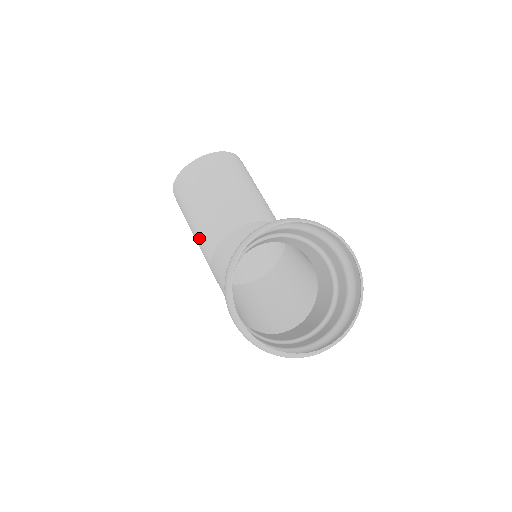
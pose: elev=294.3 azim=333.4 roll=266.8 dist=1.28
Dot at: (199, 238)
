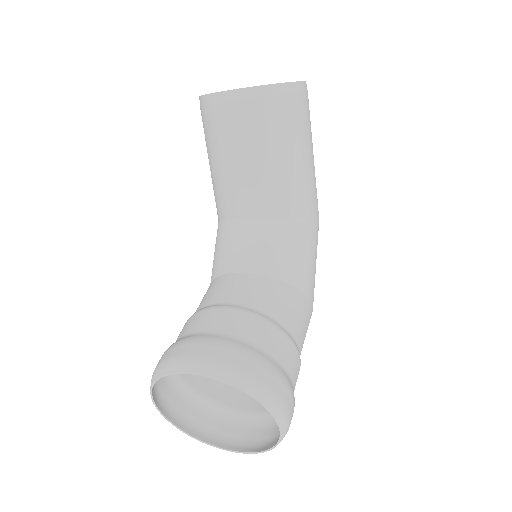
Dot at: occluded
